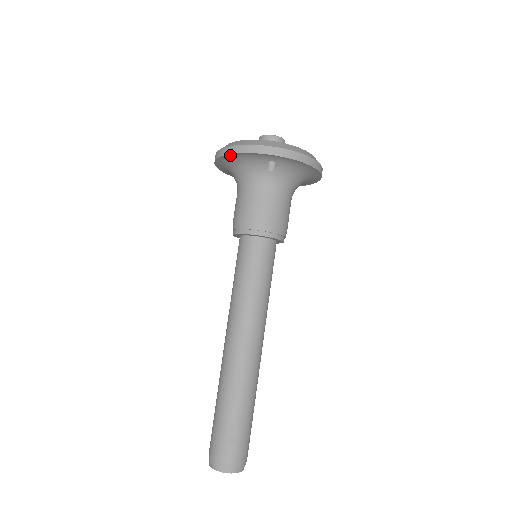
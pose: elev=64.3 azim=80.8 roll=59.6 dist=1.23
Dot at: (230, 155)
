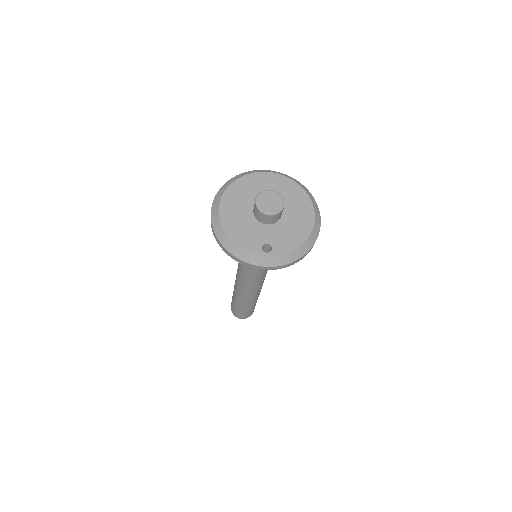
Dot at: occluded
